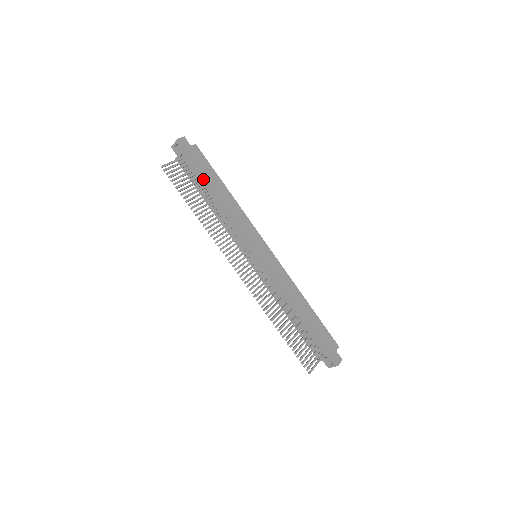
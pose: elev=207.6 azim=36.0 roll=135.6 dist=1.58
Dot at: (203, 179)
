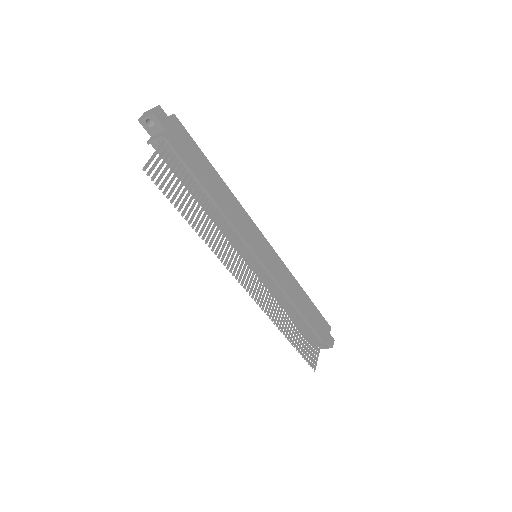
Dot at: (194, 172)
